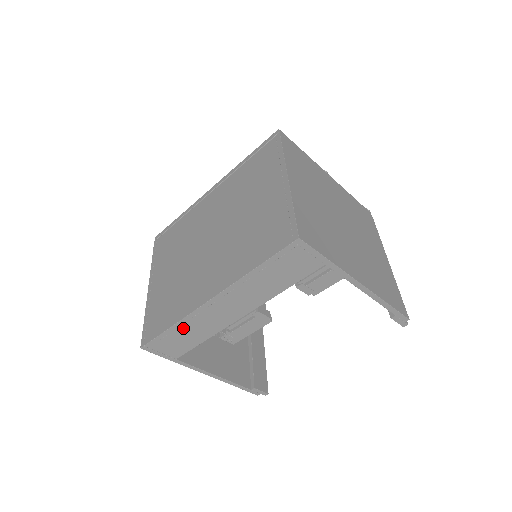
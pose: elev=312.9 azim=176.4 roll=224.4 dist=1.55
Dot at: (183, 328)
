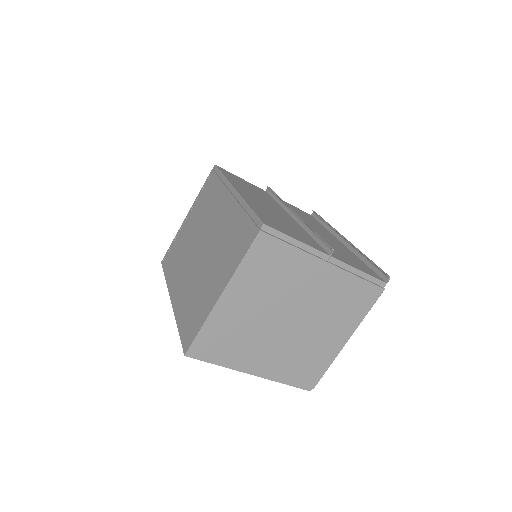
Dot at: occluded
